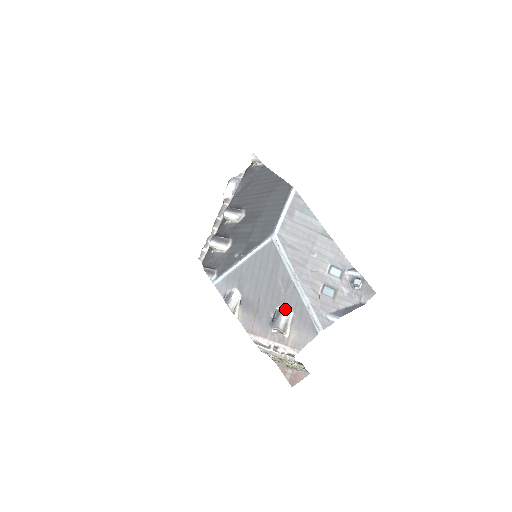
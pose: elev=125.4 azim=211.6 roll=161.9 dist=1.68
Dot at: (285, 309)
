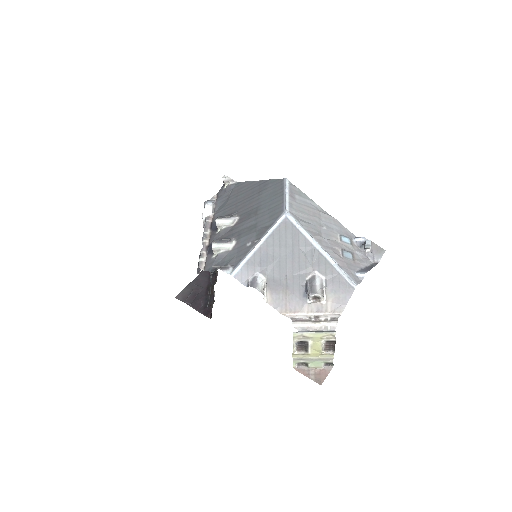
Dot at: (316, 276)
